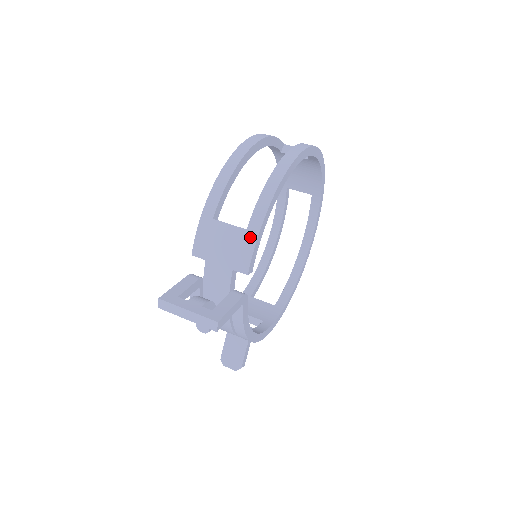
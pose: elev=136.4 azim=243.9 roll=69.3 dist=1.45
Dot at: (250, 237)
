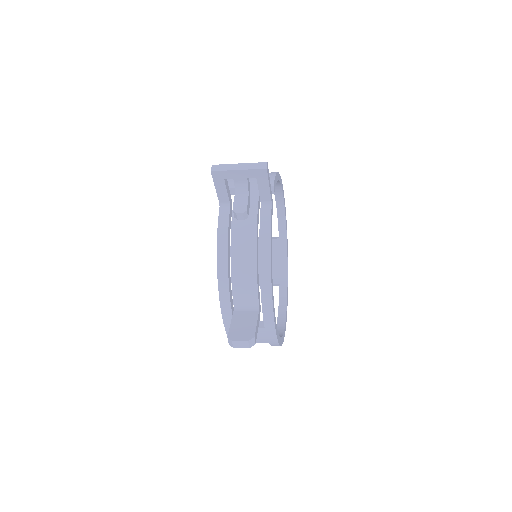
Dot at: (270, 175)
